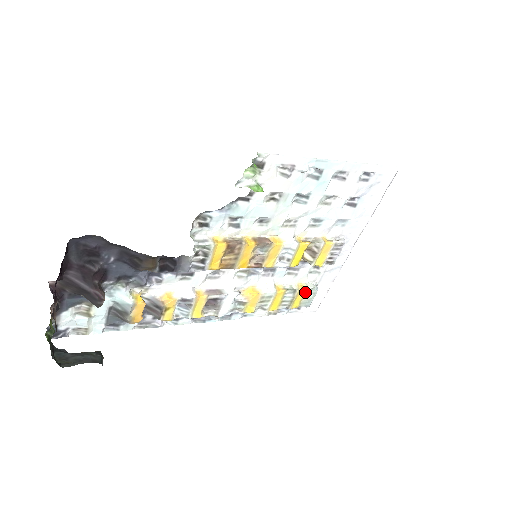
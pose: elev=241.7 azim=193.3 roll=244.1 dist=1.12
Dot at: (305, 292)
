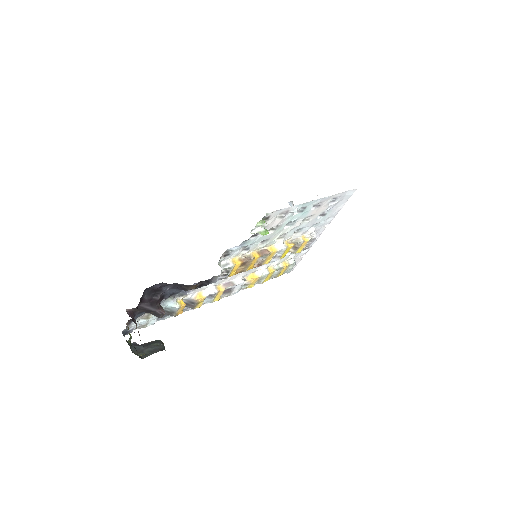
Dot at: (287, 267)
